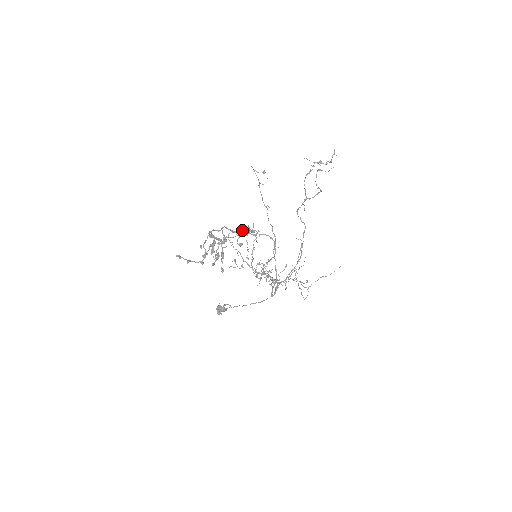
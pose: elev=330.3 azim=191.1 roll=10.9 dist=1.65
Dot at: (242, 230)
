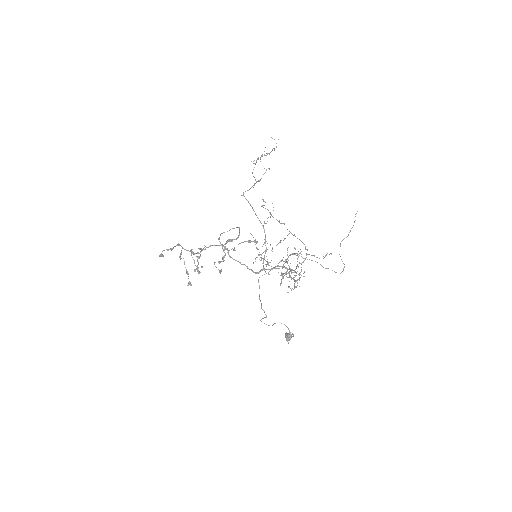
Dot at: (228, 240)
